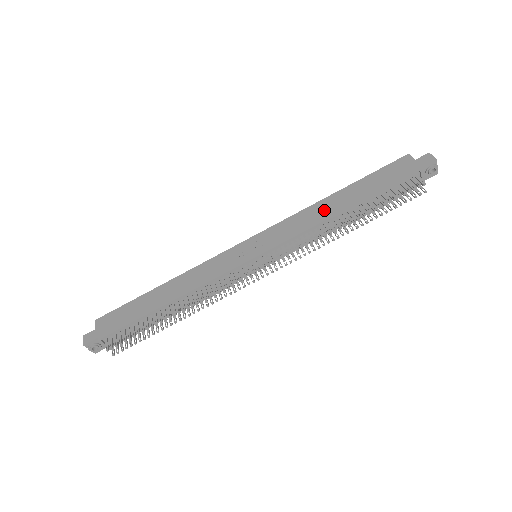
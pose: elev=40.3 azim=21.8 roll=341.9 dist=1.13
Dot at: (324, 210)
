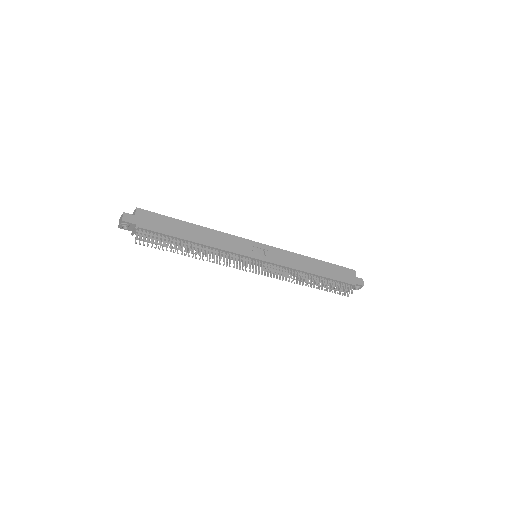
Dot at: (306, 264)
